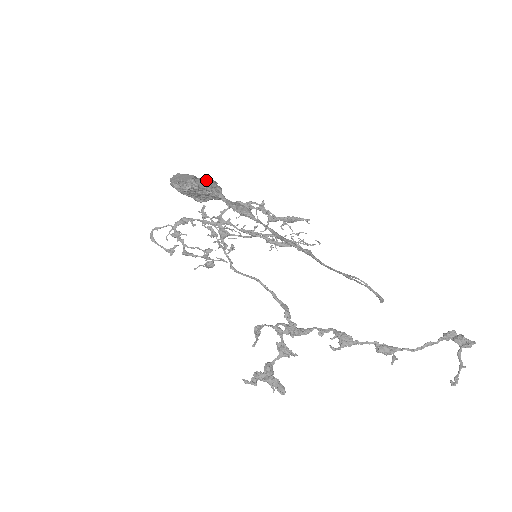
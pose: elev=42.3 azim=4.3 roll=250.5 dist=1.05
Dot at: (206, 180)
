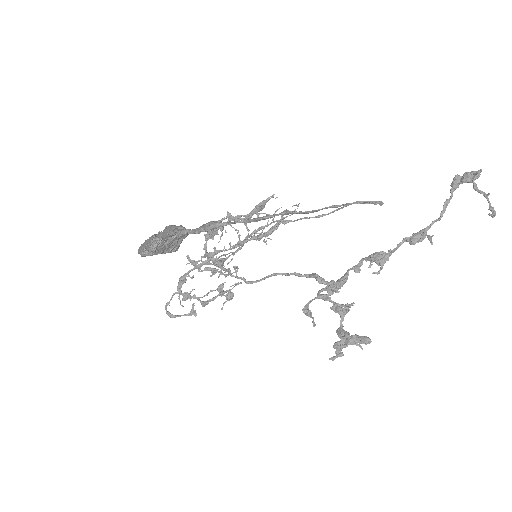
Dot at: (165, 229)
